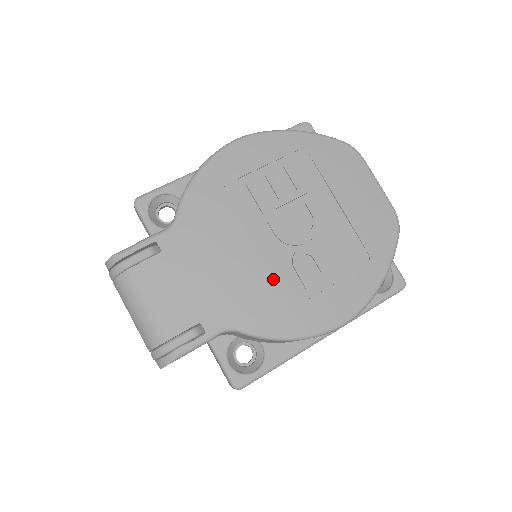
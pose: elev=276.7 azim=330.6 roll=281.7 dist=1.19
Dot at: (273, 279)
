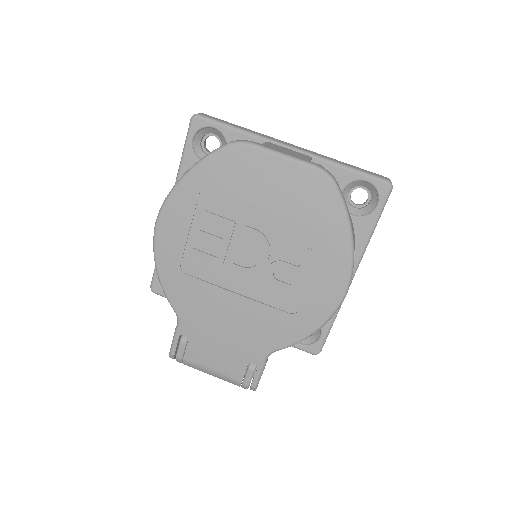
Dot at: (268, 304)
